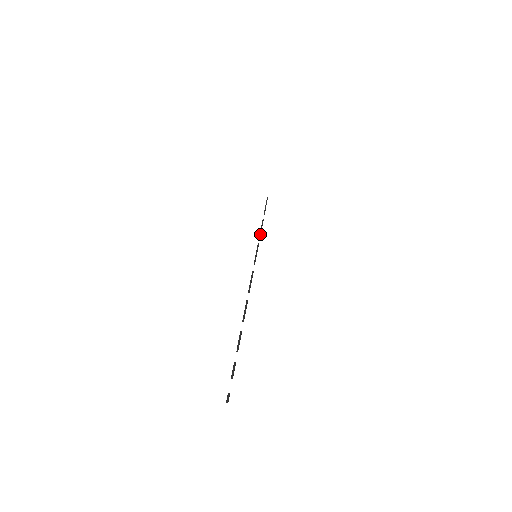
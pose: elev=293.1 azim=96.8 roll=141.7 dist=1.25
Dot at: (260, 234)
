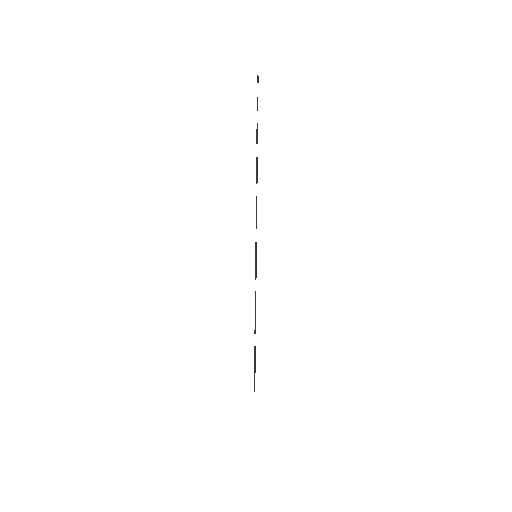
Dot at: occluded
